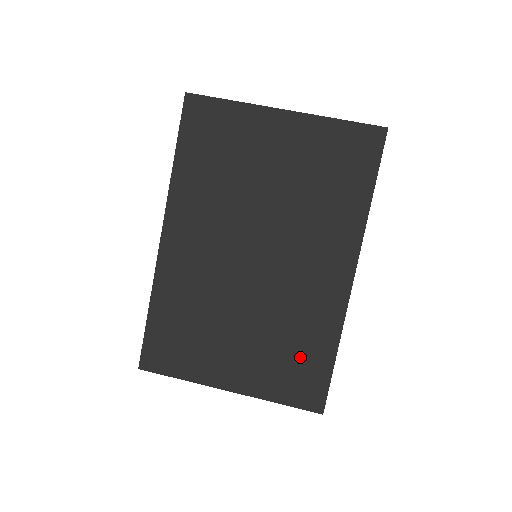
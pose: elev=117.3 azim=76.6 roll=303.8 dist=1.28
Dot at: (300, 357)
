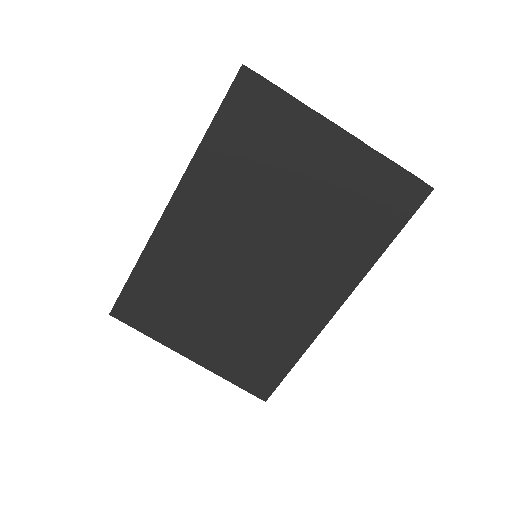
Dot at: (264, 354)
